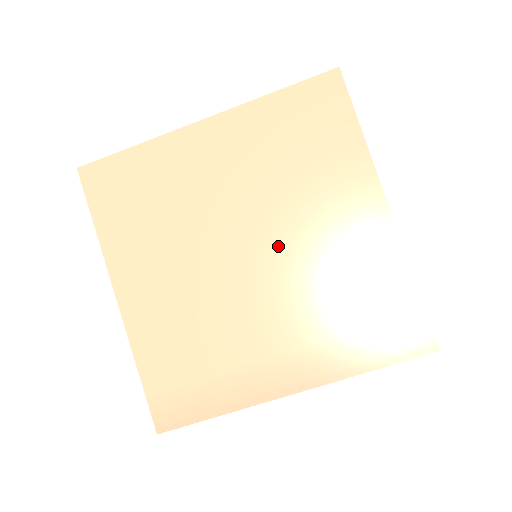
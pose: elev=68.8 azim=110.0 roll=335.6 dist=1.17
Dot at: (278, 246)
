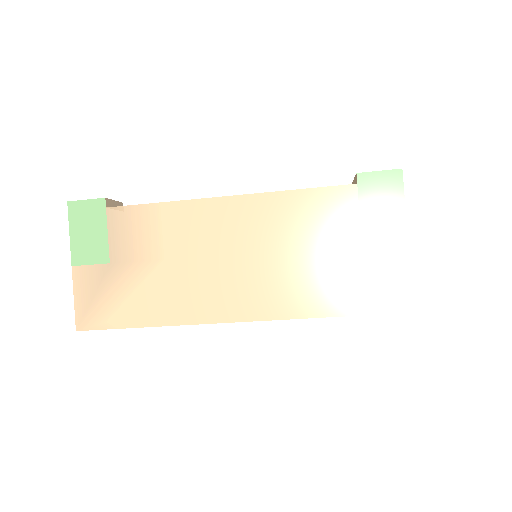
Dot at: occluded
